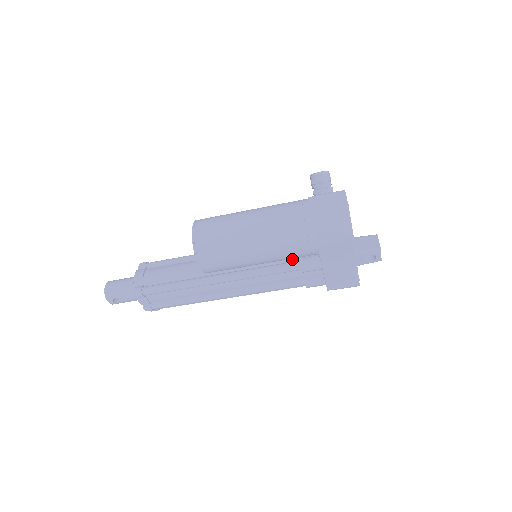
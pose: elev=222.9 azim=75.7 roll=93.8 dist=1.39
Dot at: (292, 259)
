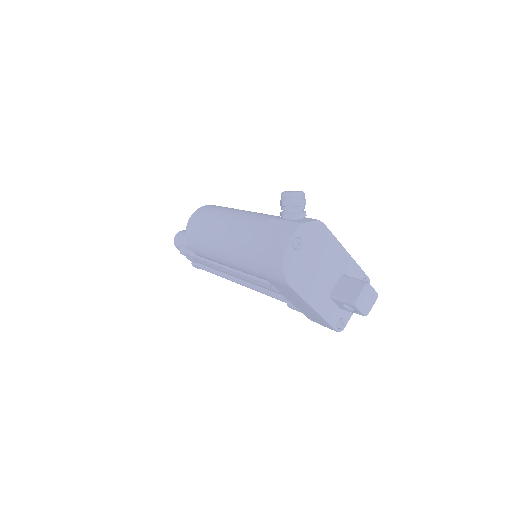
Dot at: occluded
